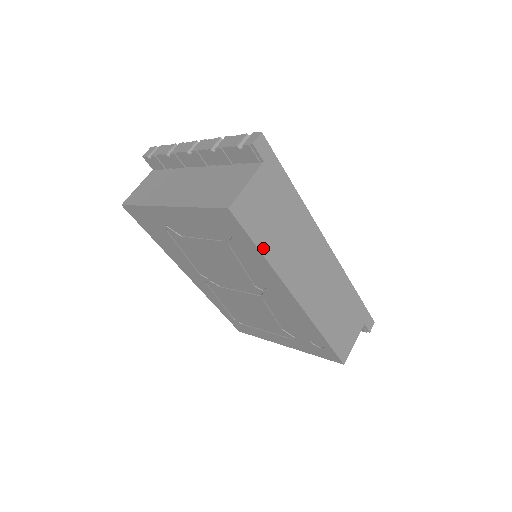
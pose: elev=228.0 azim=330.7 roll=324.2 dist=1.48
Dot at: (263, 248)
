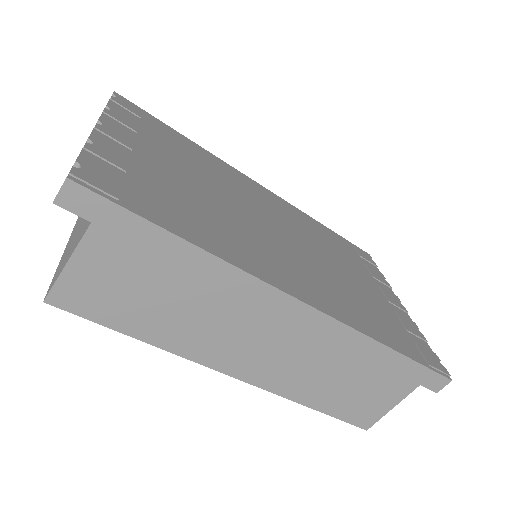
Dot at: (139, 333)
